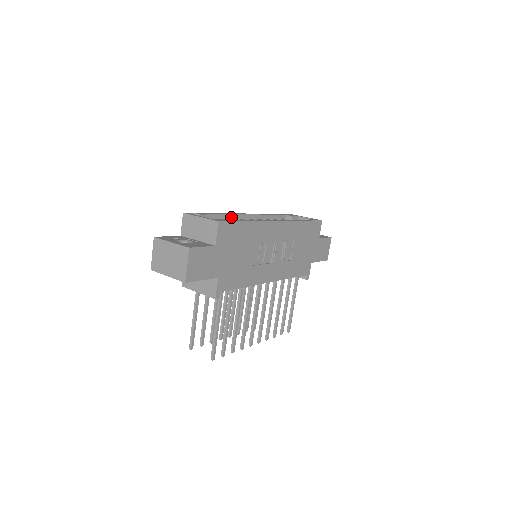
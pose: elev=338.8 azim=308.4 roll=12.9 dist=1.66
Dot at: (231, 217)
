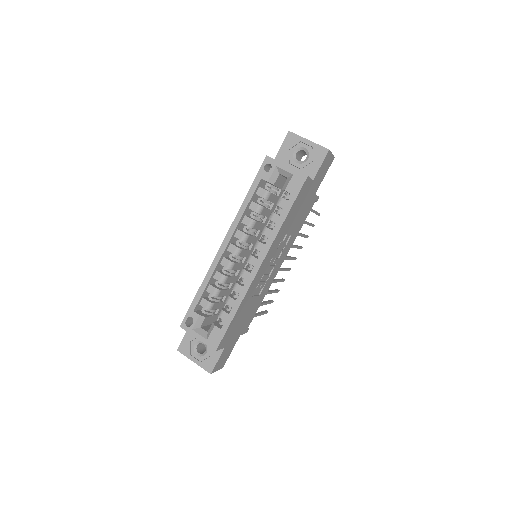
Dot at: (214, 273)
